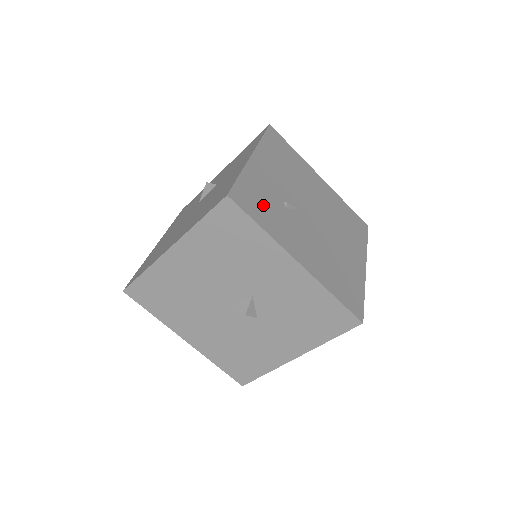
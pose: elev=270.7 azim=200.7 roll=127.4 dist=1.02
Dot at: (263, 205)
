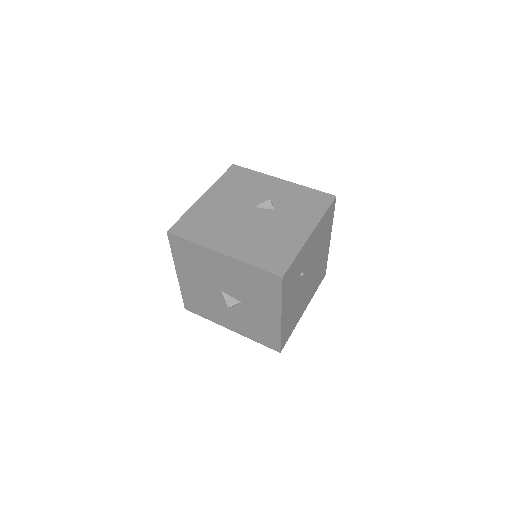
Dot at: (292, 278)
